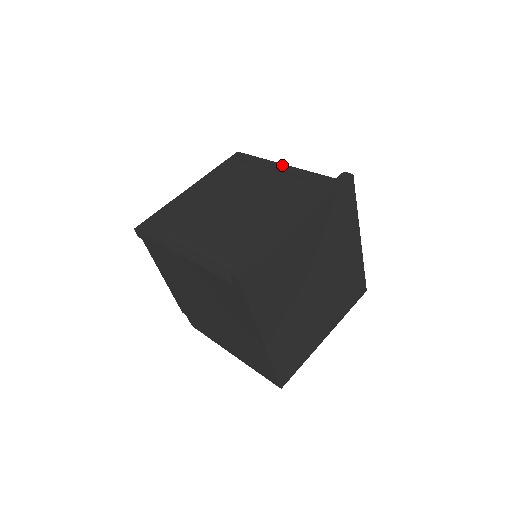
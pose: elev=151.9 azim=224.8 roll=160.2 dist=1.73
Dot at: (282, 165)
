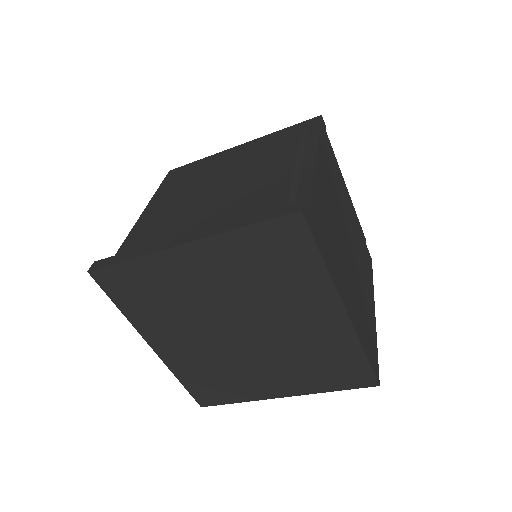
Dot at: (313, 154)
